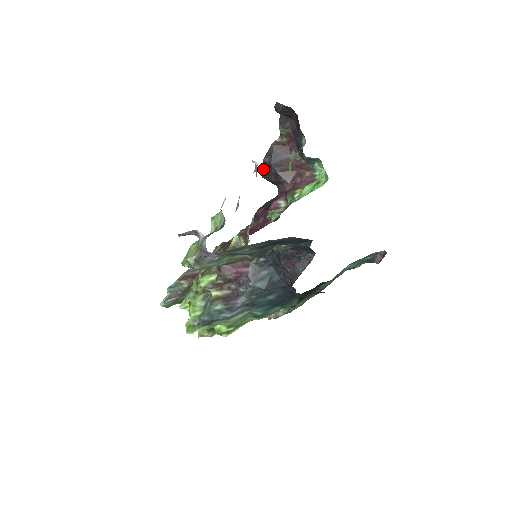
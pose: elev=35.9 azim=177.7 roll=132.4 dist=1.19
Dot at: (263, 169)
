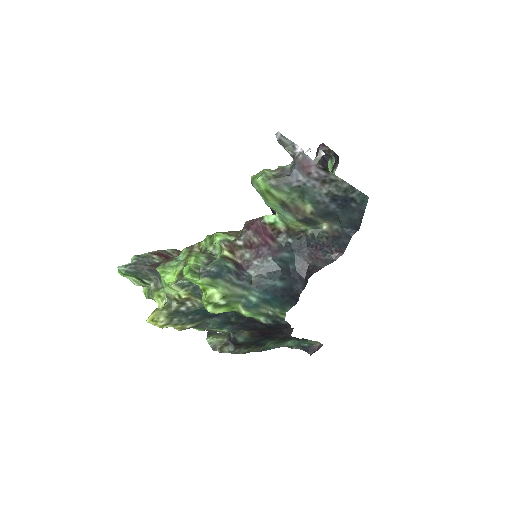
Dot at: occluded
